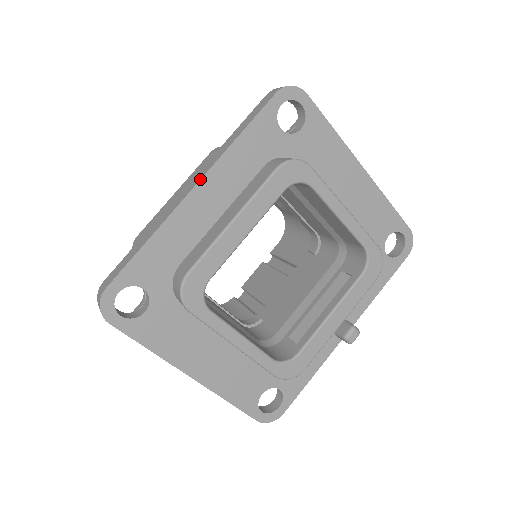
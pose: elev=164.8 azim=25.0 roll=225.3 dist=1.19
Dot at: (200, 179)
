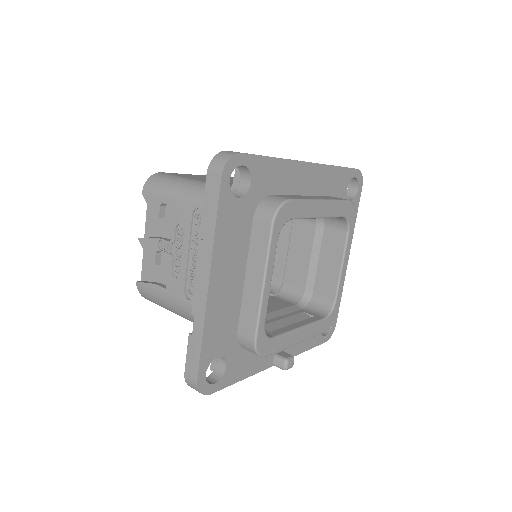
Dot at: occluded
